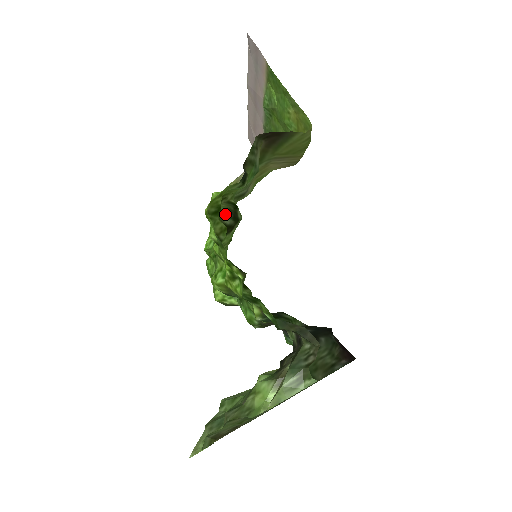
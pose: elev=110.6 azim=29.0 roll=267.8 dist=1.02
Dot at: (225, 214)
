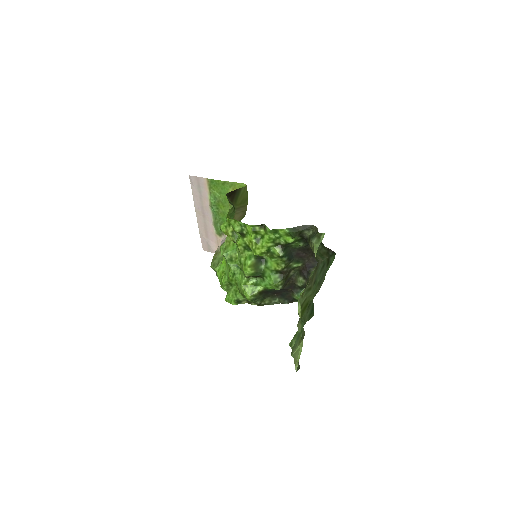
Dot at: occluded
